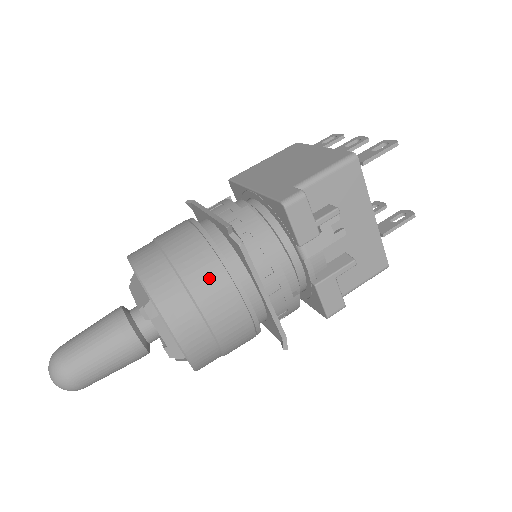
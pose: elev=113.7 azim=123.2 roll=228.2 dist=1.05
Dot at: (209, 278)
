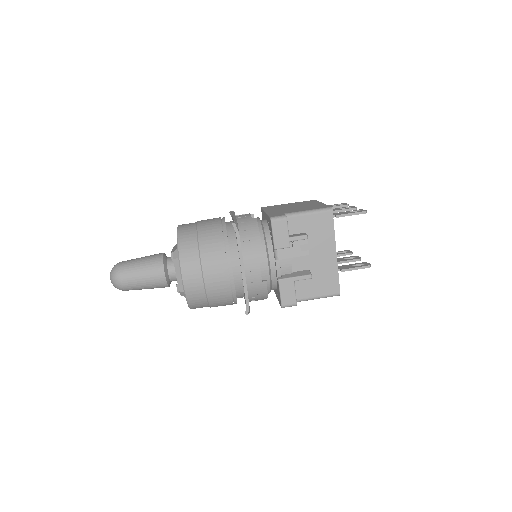
Dot at: (214, 247)
